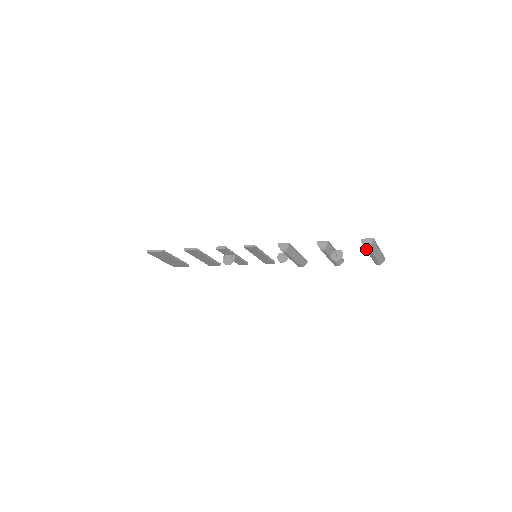
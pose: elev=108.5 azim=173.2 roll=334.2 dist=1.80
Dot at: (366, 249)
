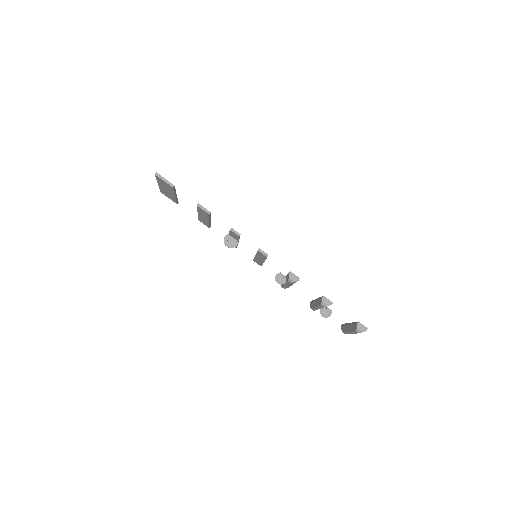
Dot at: (355, 331)
